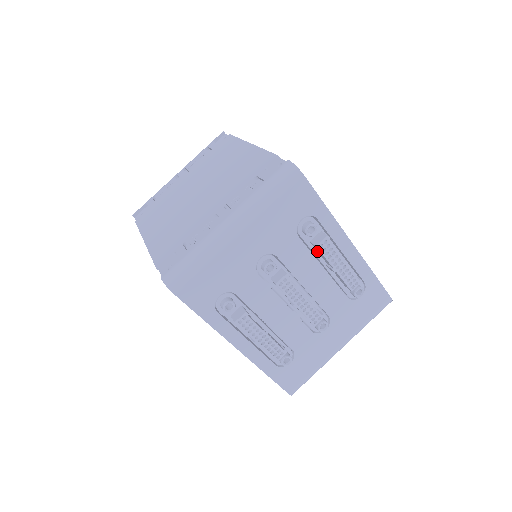
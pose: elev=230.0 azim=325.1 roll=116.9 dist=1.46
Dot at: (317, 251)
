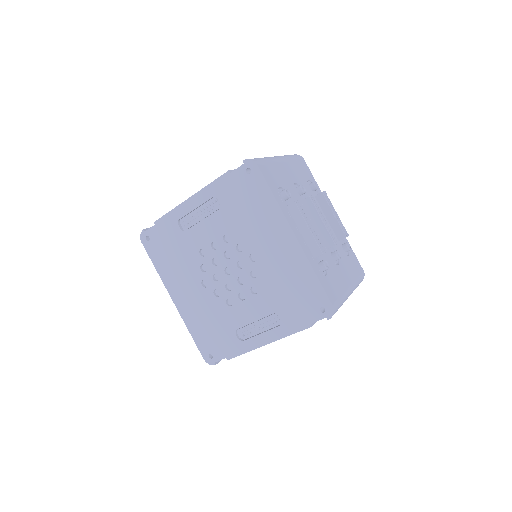
Dot at: (319, 205)
